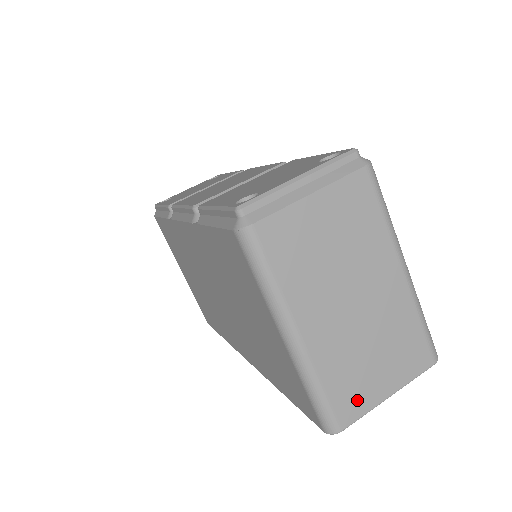
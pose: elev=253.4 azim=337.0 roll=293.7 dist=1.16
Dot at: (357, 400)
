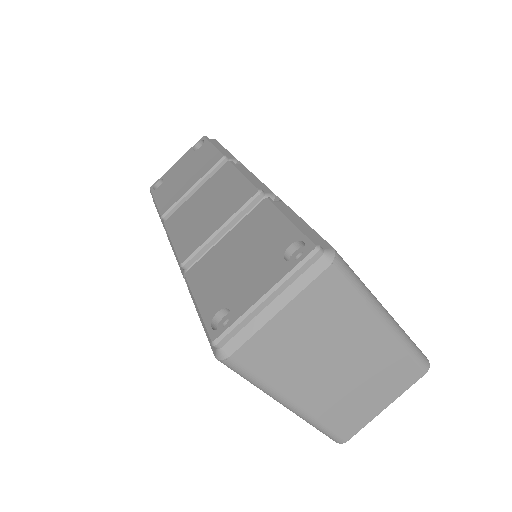
Dot at: (356, 421)
